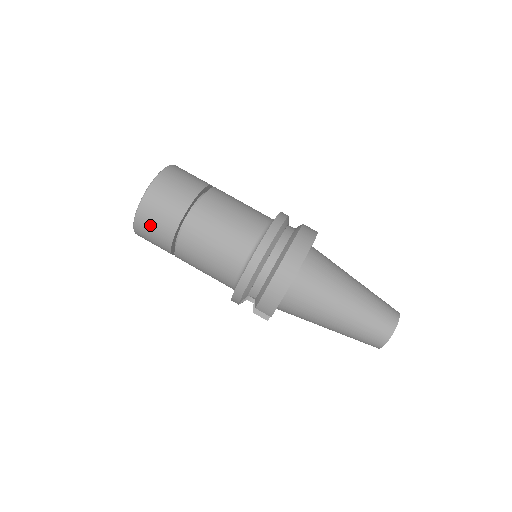
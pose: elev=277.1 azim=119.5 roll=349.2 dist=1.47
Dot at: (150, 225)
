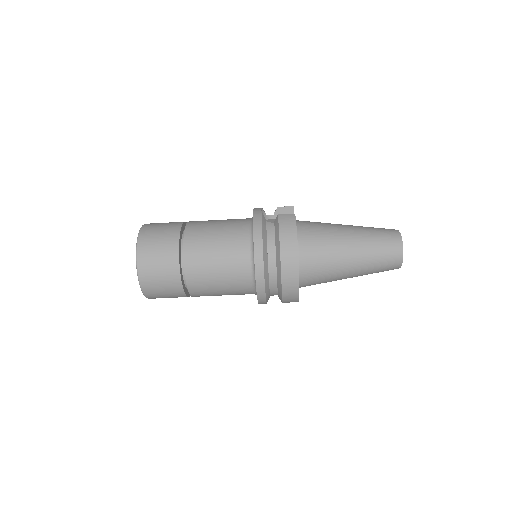
Dot at: occluded
